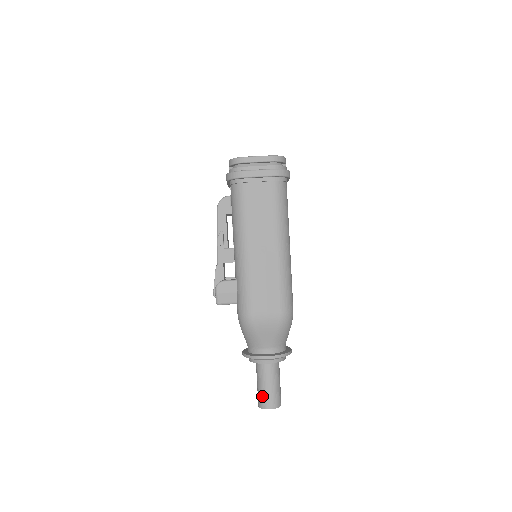
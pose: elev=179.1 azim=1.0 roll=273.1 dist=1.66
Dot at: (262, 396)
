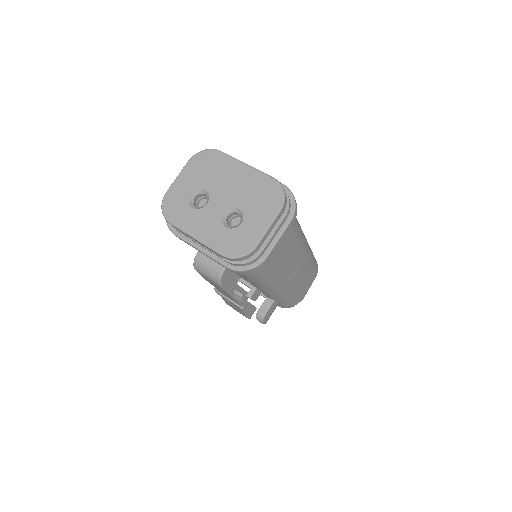
Dot at: occluded
